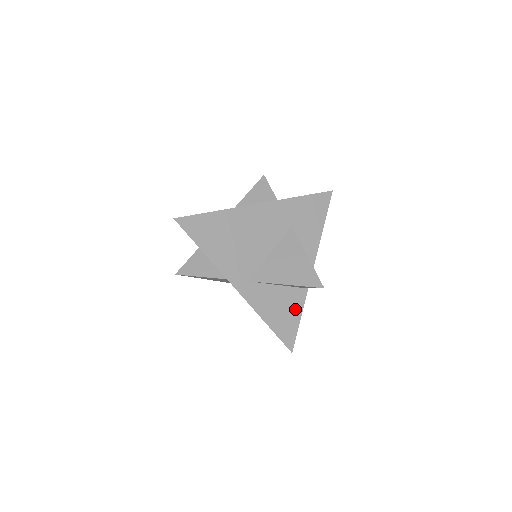
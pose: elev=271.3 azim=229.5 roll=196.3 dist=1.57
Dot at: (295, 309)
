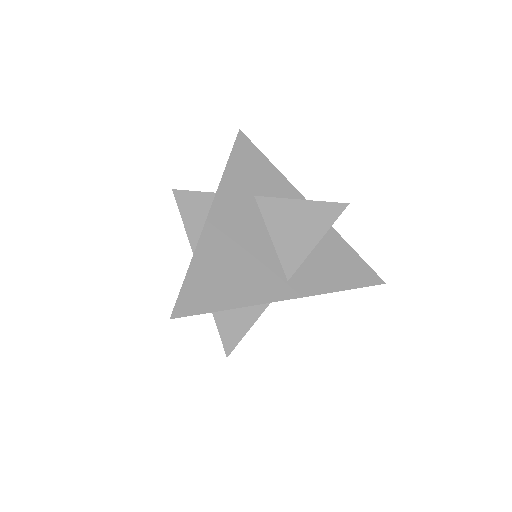
Dot at: (343, 251)
